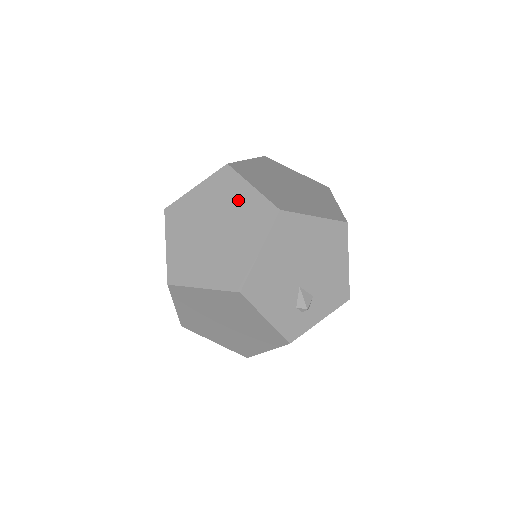
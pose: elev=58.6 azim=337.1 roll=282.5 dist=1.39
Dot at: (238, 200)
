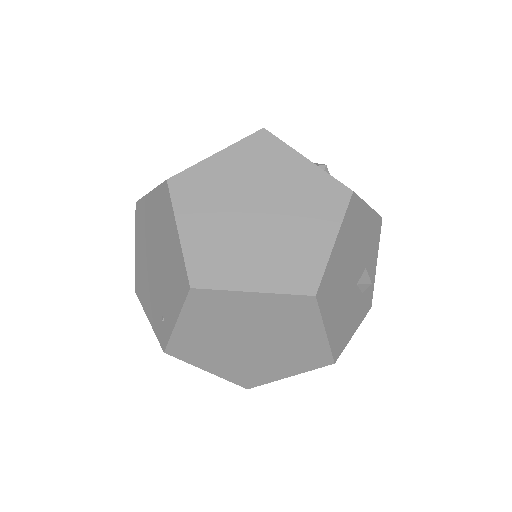
Dot at: (250, 311)
